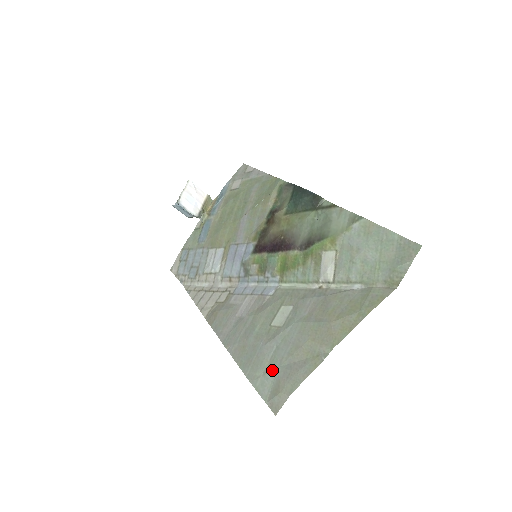
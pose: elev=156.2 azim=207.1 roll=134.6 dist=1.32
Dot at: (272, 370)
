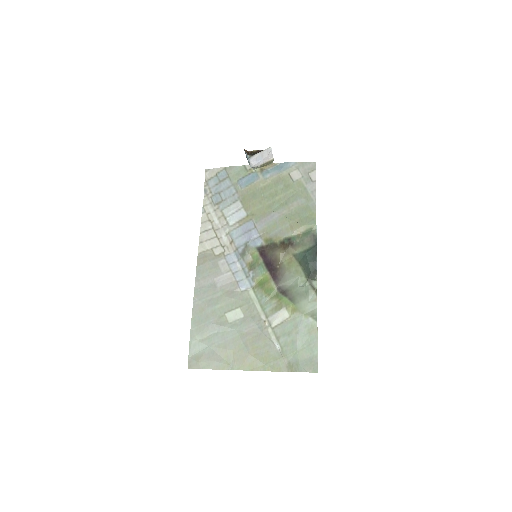
Dot at: (205, 344)
